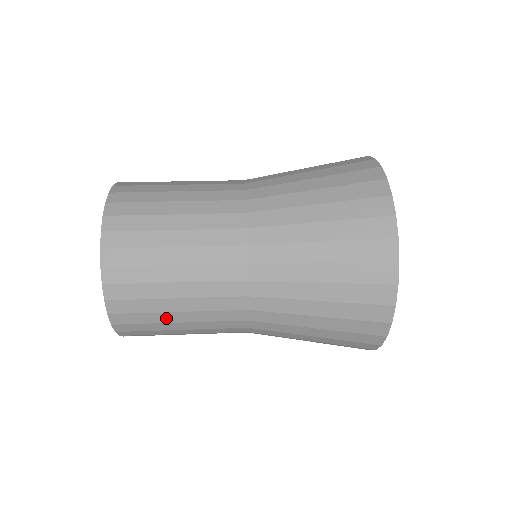
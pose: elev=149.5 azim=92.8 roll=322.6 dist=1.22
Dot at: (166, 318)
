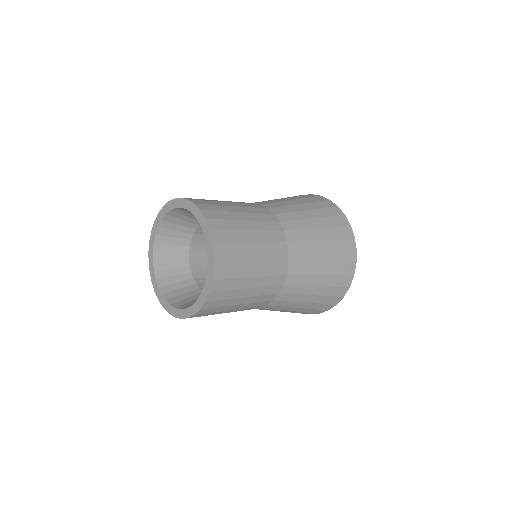
Dot at: (246, 248)
